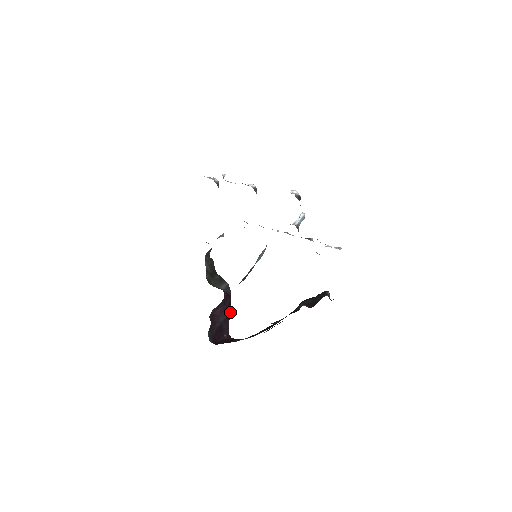
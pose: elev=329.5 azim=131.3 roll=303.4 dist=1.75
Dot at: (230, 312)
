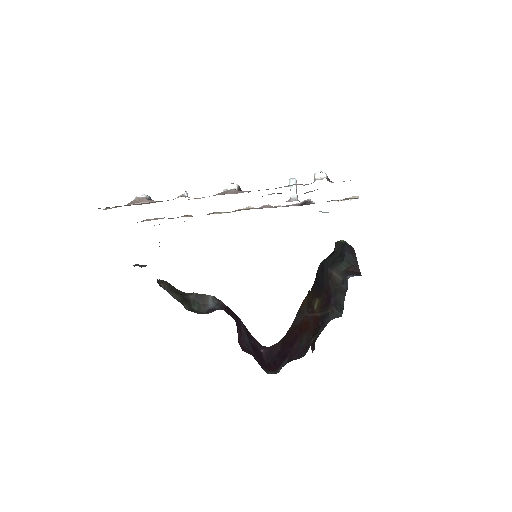
Dot at: (243, 324)
